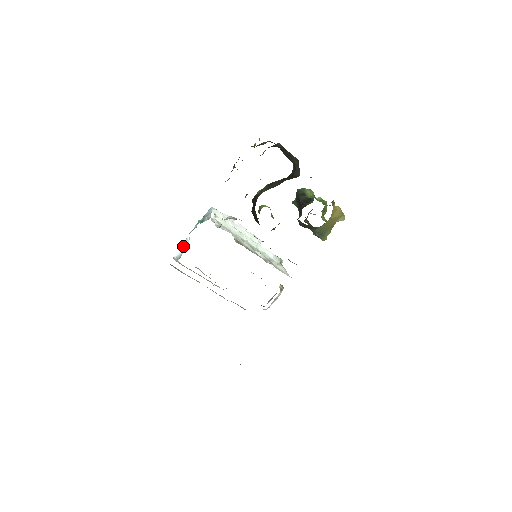
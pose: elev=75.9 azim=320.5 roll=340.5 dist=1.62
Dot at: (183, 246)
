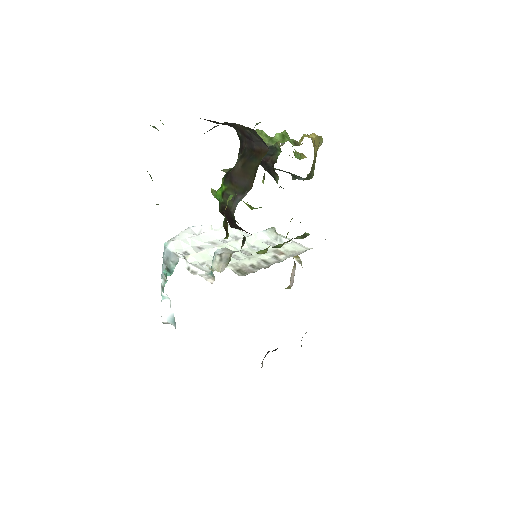
Dot at: (166, 308)
